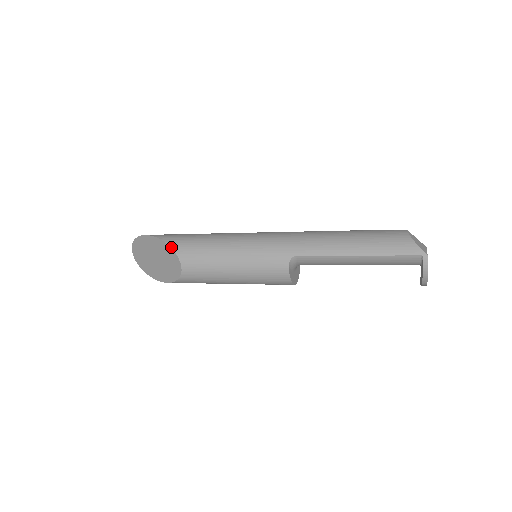
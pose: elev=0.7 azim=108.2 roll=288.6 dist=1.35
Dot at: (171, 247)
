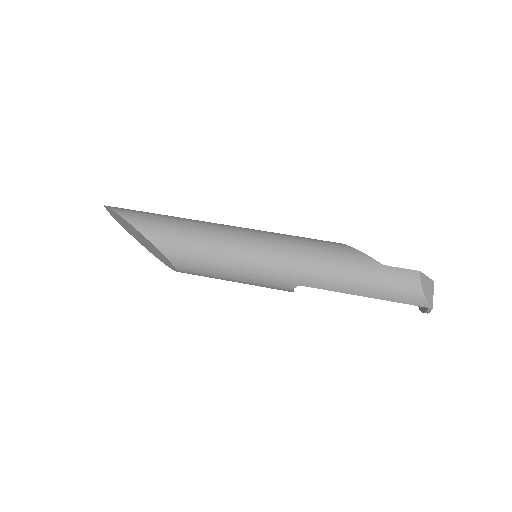
Dot at: (162, 253)
